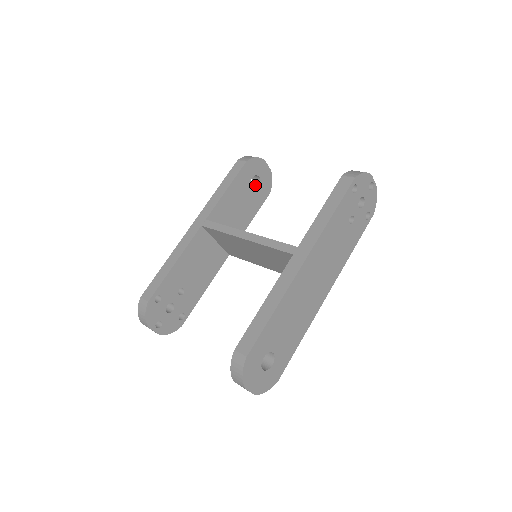
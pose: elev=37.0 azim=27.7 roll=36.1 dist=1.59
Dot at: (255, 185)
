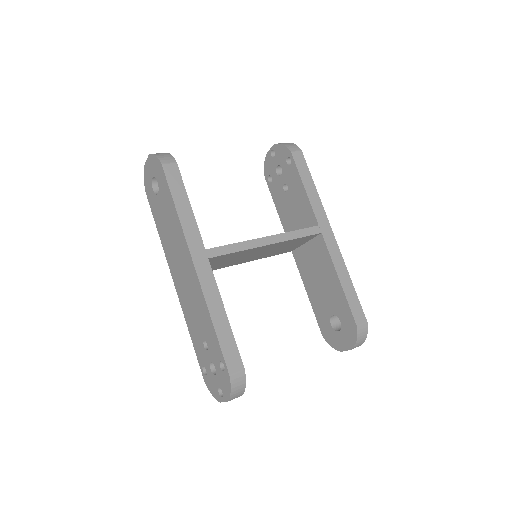
Dot at: occluded
